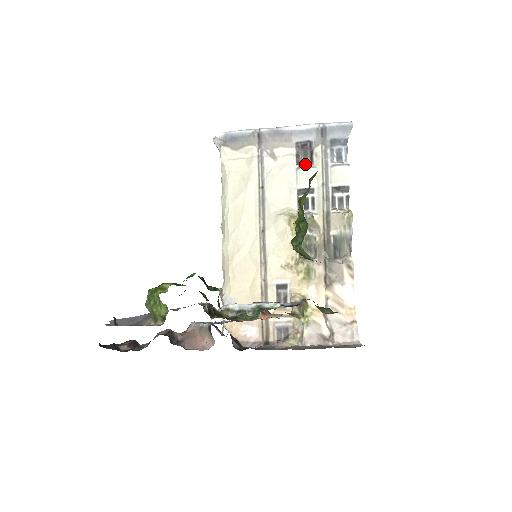
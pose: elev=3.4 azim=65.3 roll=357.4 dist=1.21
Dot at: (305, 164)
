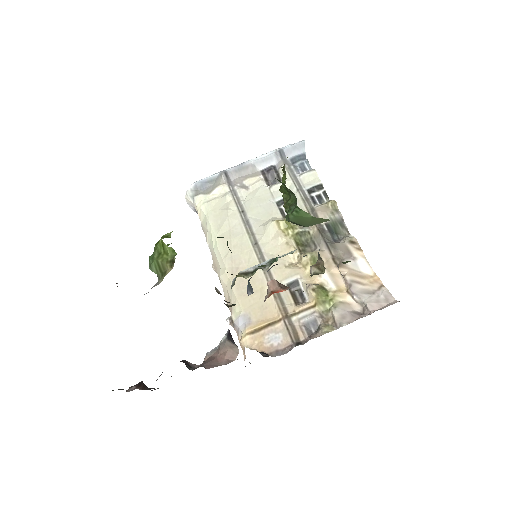
Dot at: occluded
